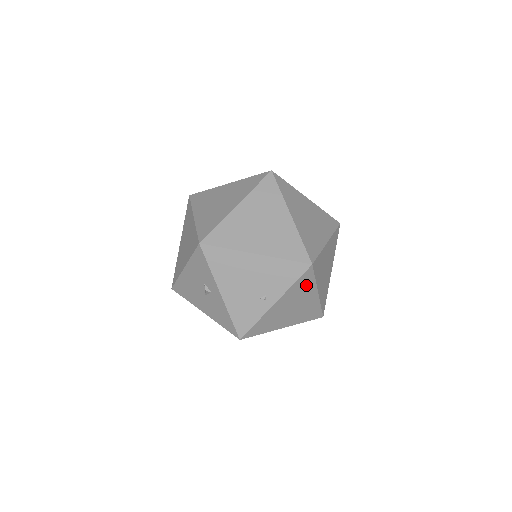
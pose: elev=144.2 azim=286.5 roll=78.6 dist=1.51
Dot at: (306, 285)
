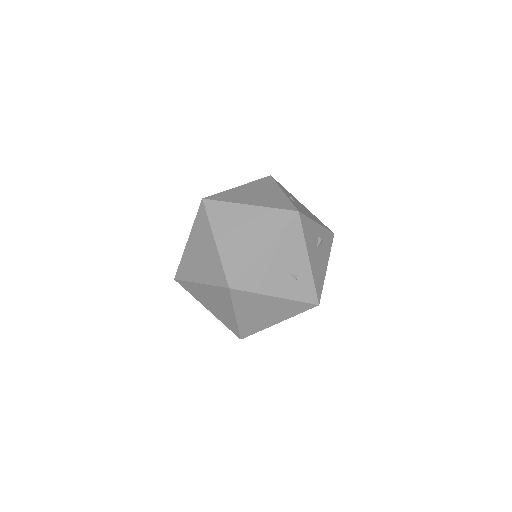
Dot at: occluded
